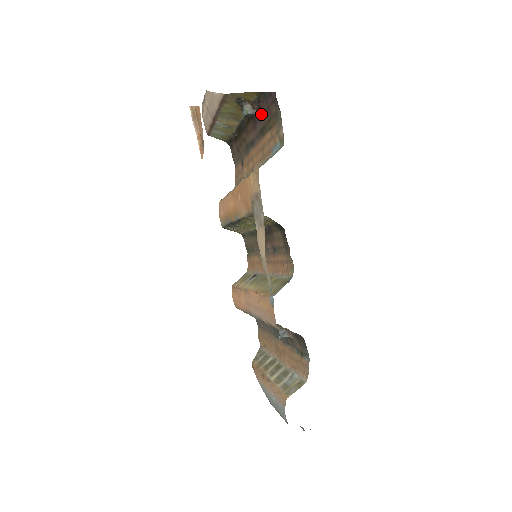
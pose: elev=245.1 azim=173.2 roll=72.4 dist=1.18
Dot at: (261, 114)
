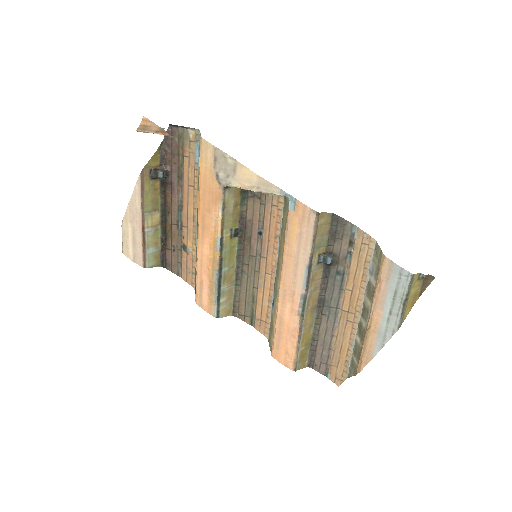
Dot at: (170, 165)
